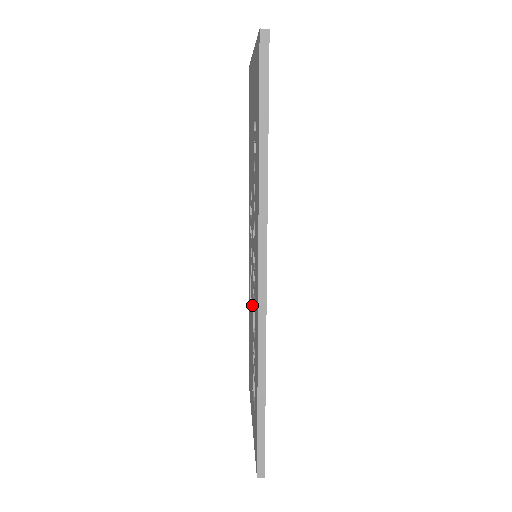
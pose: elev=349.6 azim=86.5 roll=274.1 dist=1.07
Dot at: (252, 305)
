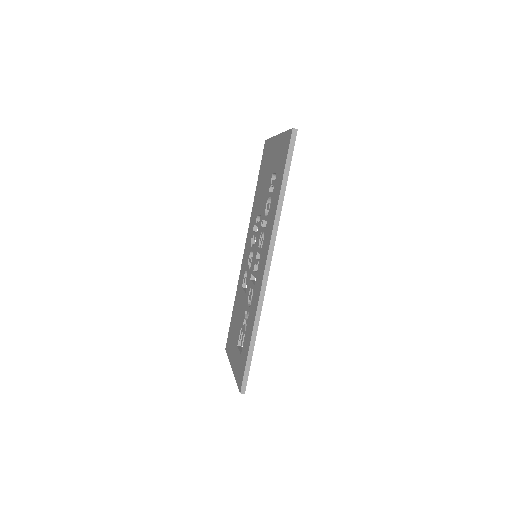
Dot at: (248, 287)
